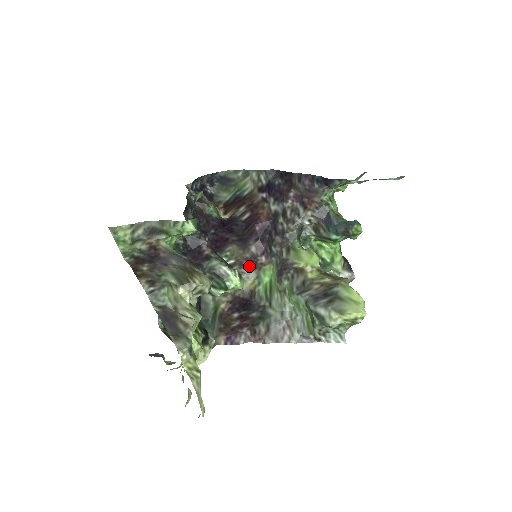
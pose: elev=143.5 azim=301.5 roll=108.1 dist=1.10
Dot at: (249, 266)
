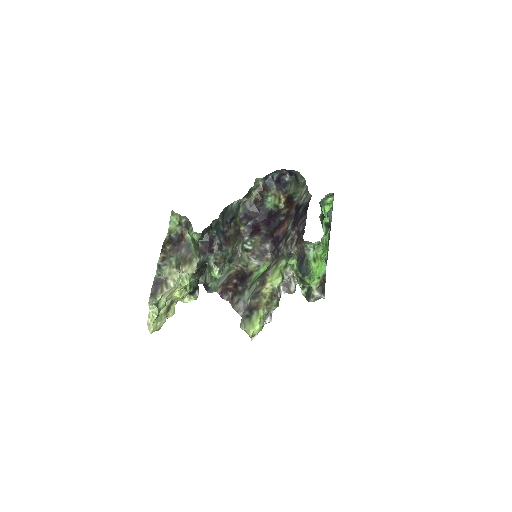
Dot at: (257, 257)
